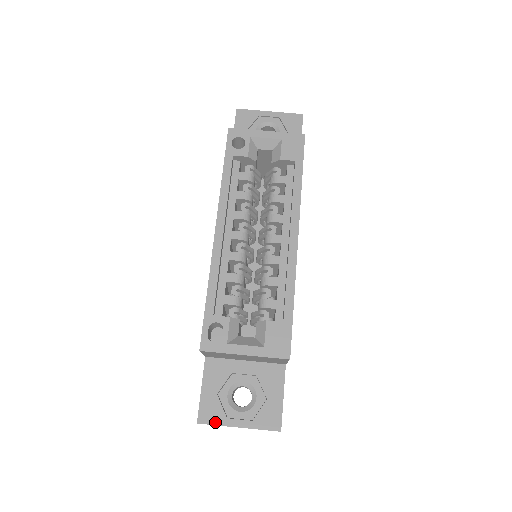
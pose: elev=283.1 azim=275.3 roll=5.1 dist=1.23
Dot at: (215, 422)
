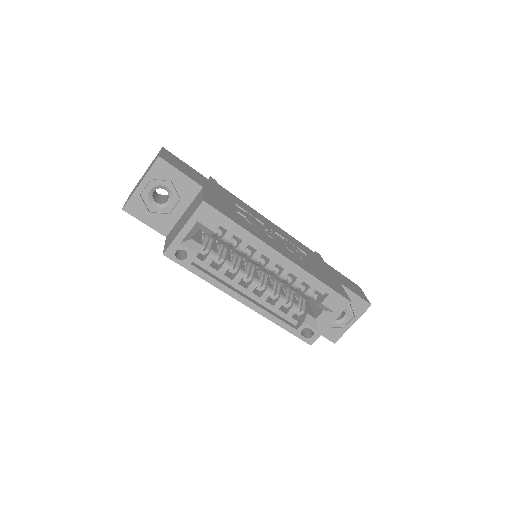
Dot at: (341, 335)
